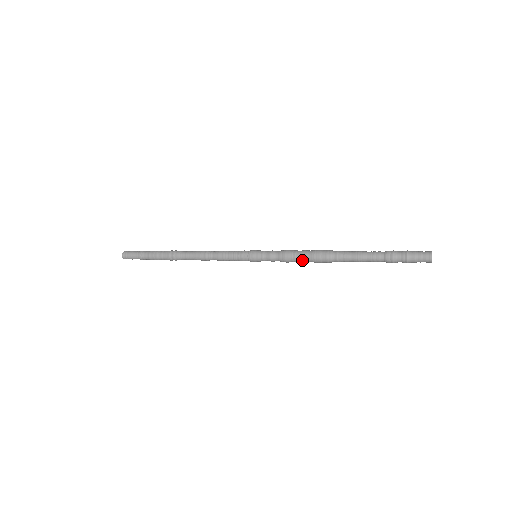
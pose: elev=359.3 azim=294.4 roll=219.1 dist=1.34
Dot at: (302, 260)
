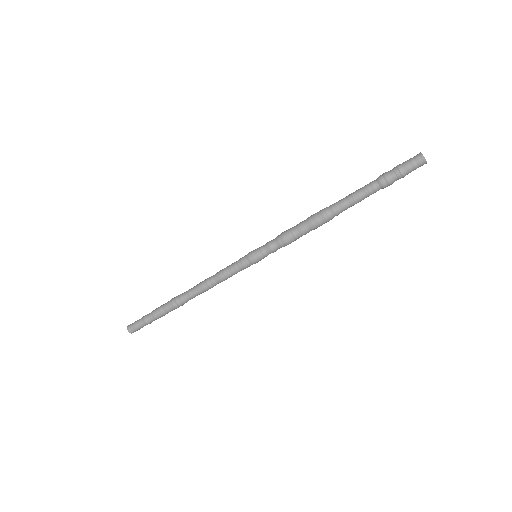
Dot at: (298, 225)
